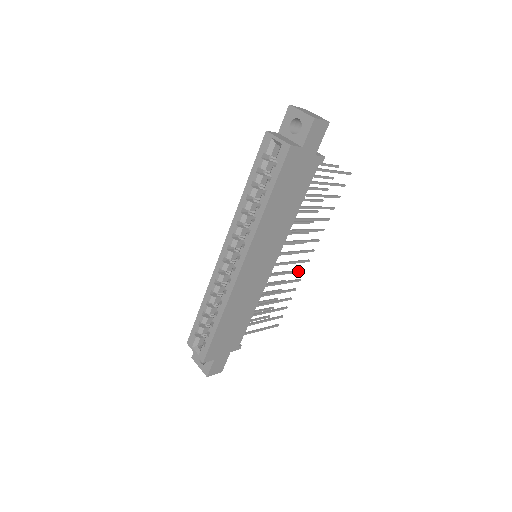
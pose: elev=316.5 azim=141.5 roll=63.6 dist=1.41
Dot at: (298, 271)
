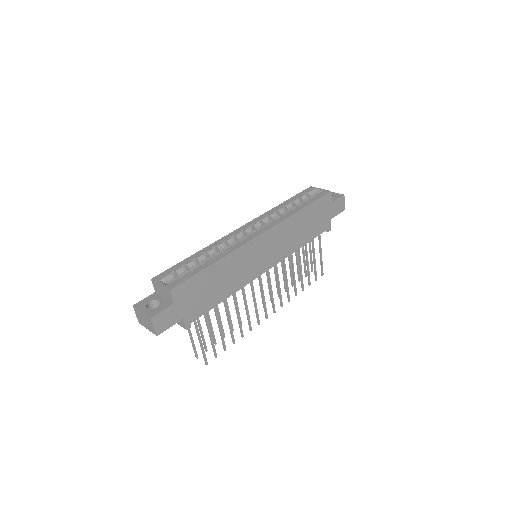
Dot at: (258, 316)
